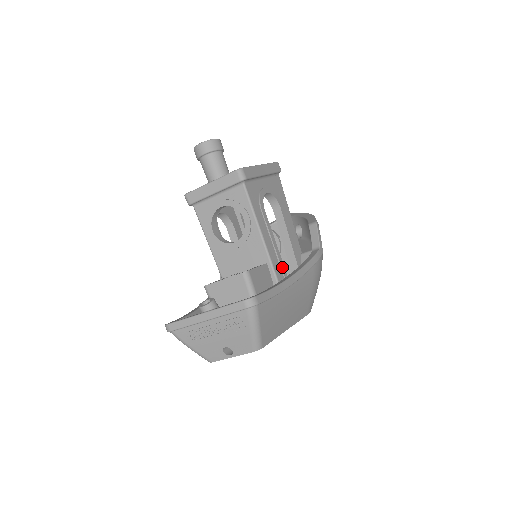
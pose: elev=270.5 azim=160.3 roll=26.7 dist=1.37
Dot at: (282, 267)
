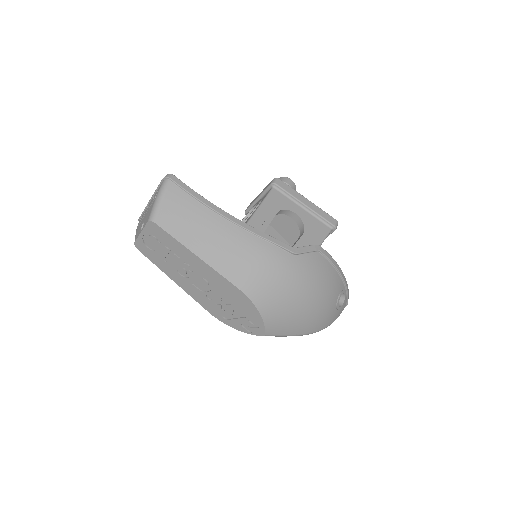
Dot at: occluded
